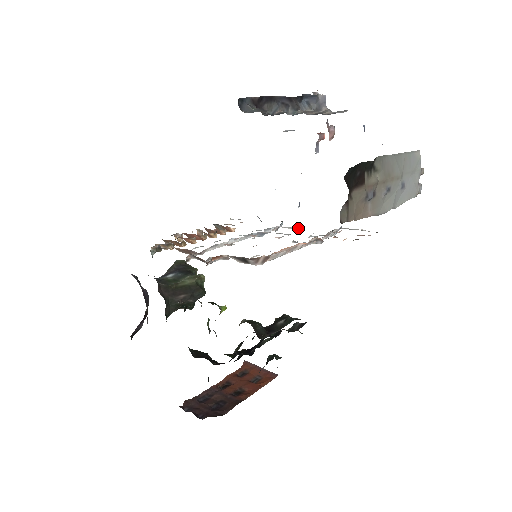
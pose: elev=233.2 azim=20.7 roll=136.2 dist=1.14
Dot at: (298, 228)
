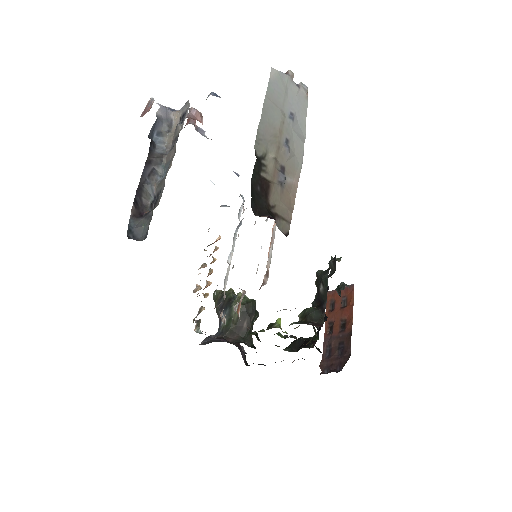
Dot at: occluded
